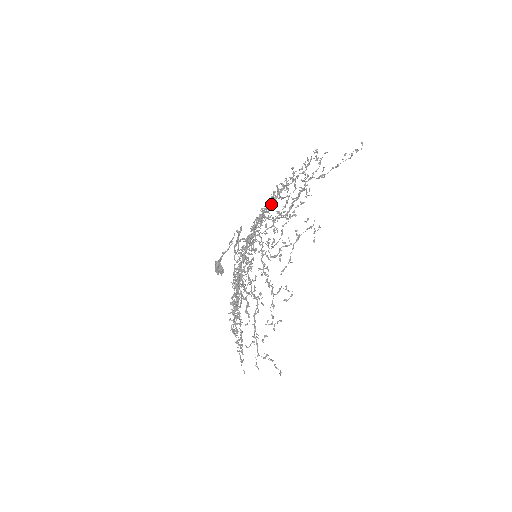
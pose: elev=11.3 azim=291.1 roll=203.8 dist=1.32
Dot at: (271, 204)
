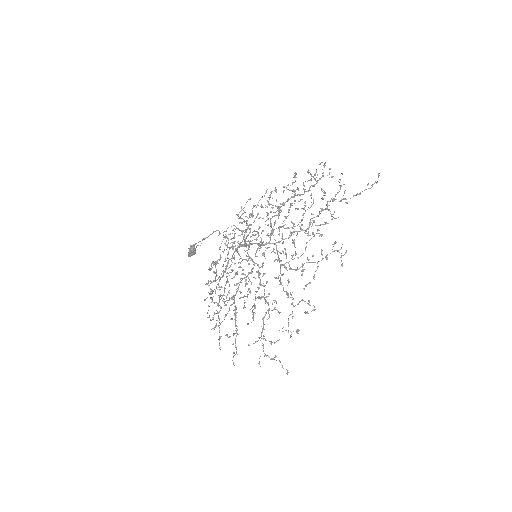
Dot at: occluded
